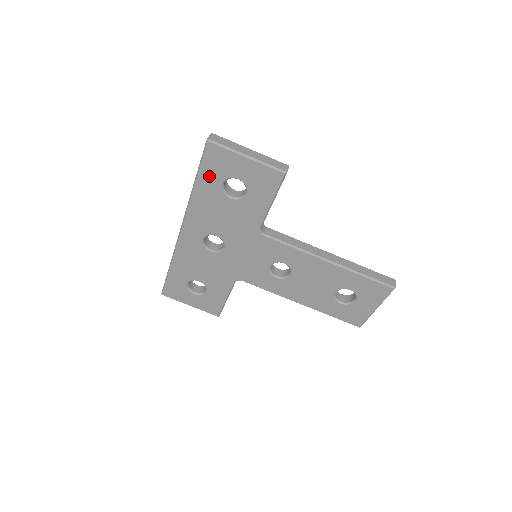
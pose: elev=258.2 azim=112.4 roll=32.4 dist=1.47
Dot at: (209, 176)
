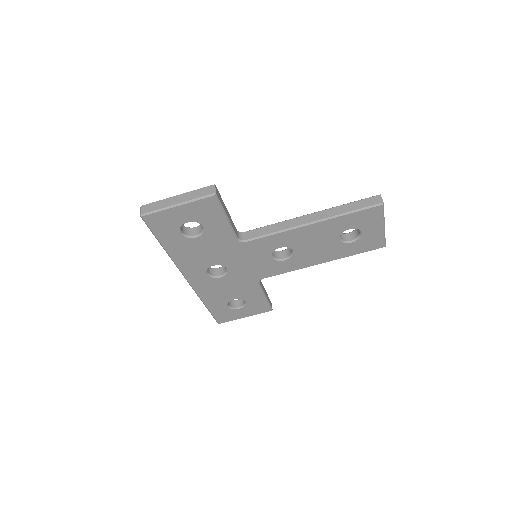
Dot at: (166, 236)
